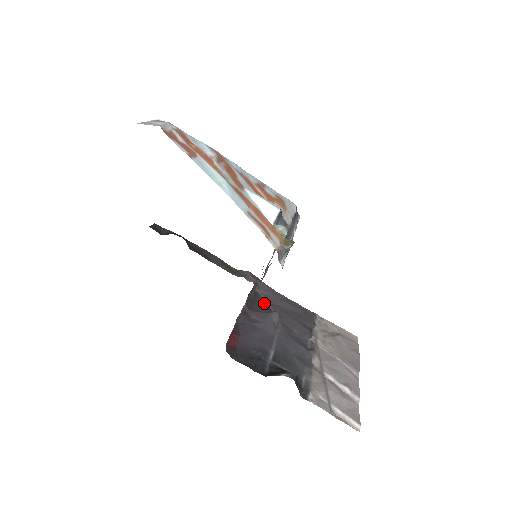
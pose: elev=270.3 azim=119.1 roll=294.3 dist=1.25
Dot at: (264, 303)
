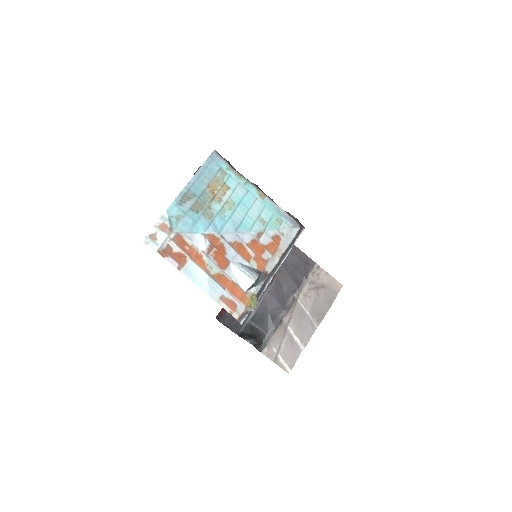
Dot at: occluded
